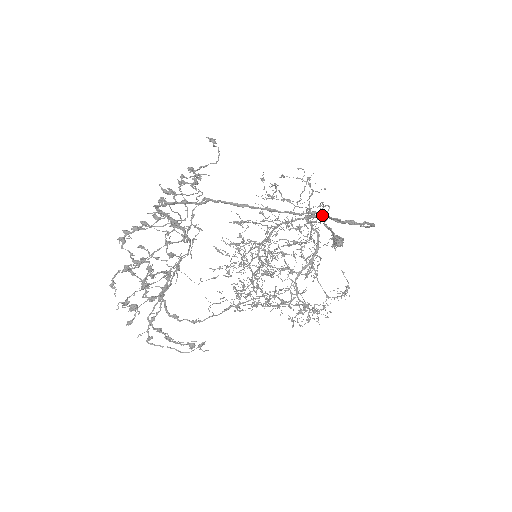
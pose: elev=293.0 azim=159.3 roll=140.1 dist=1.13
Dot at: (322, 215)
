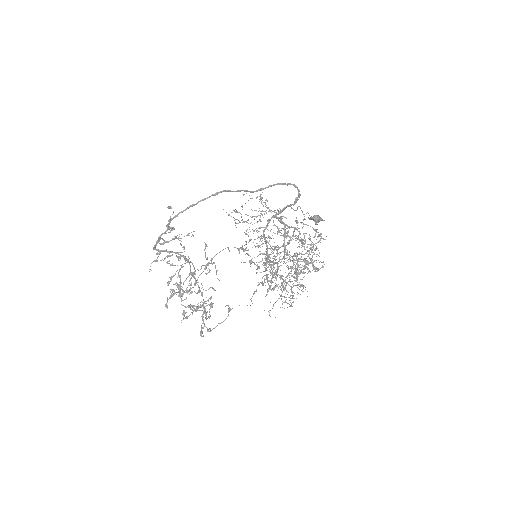
Dot at: (283, 209)
